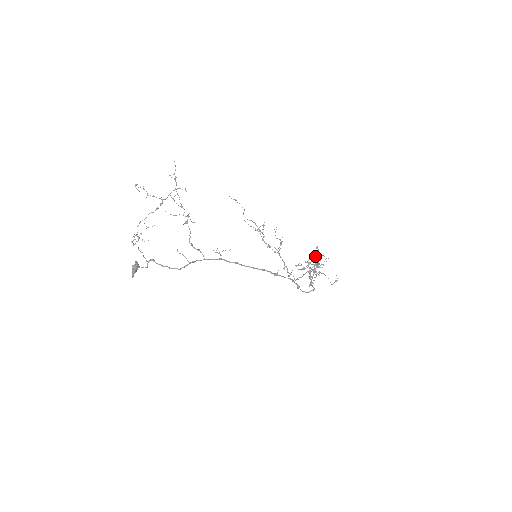
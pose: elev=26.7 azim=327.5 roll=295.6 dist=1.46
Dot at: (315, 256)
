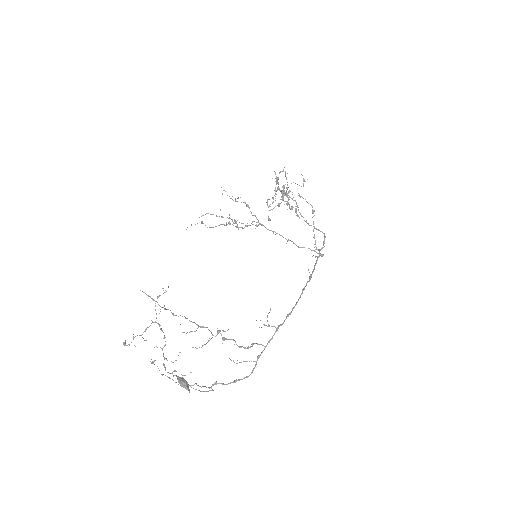
Dot at: (276, 181)
